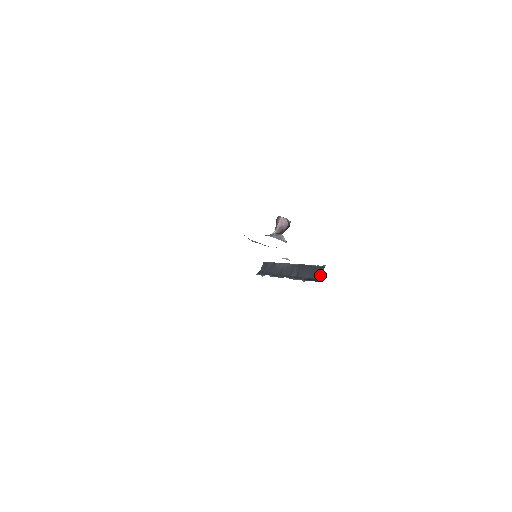
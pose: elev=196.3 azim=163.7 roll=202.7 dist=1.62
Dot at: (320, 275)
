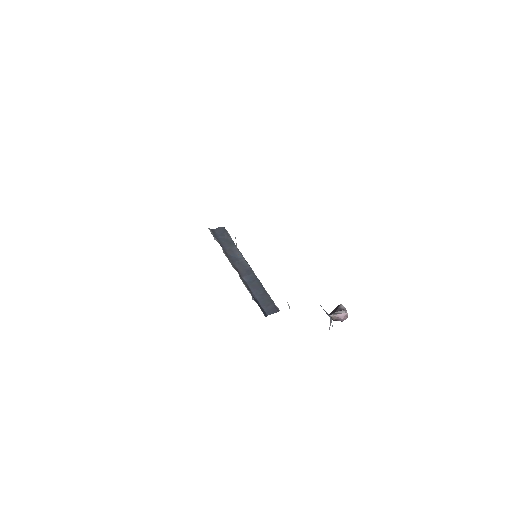
Dot at: (270, 312)
